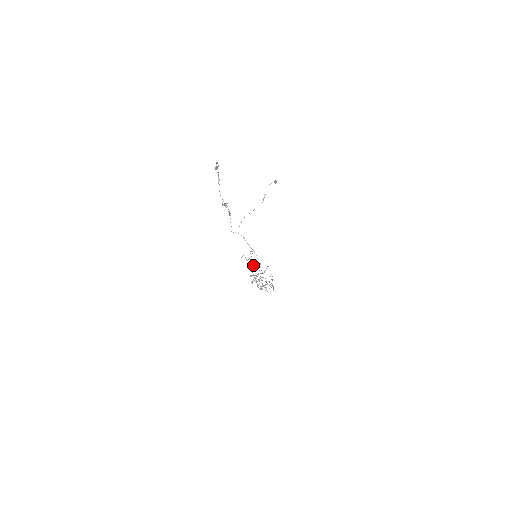
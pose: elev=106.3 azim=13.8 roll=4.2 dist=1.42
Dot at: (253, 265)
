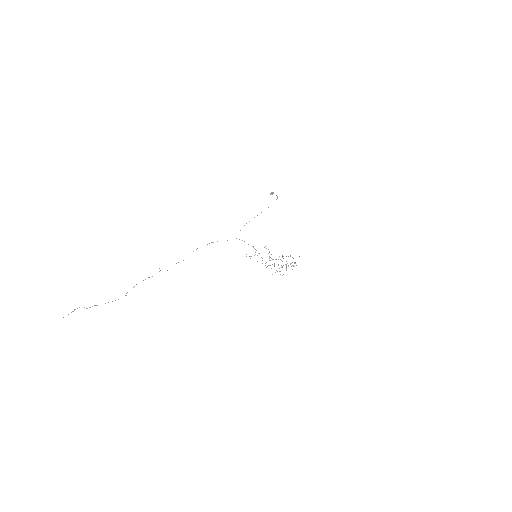
Dot at: (268, 253)
